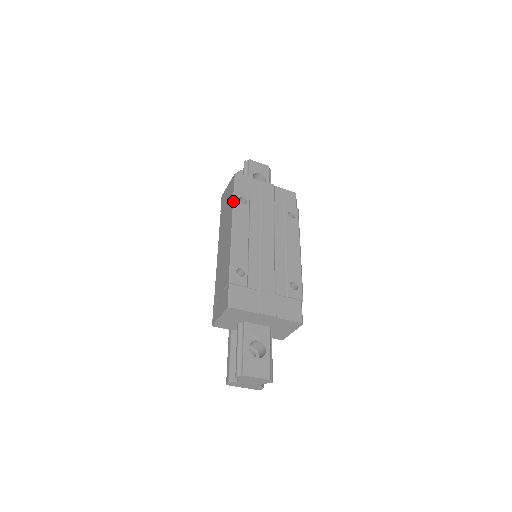
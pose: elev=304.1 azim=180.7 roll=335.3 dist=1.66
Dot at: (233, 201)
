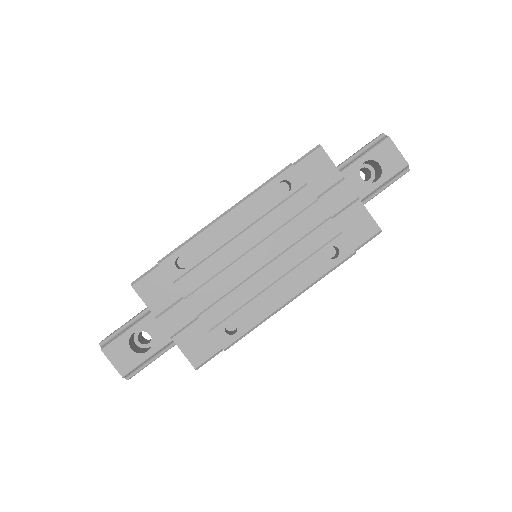
Dot at: (271, 177)
